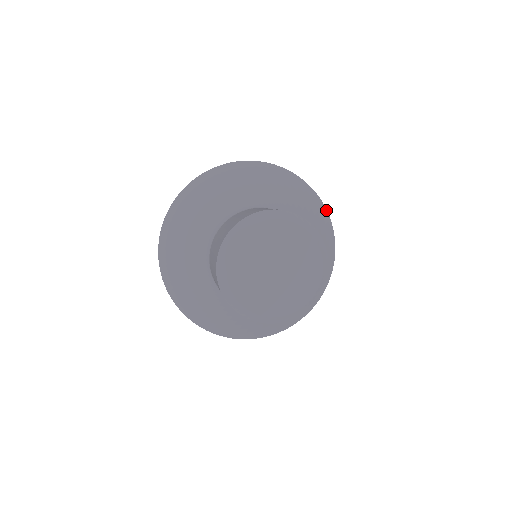
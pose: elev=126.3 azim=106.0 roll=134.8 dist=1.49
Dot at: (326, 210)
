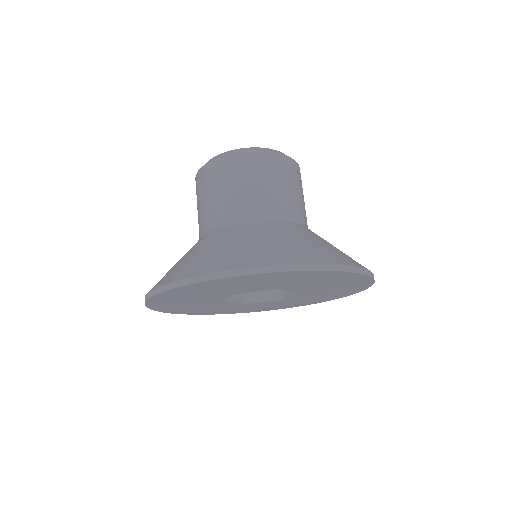
Dot at: occluded
